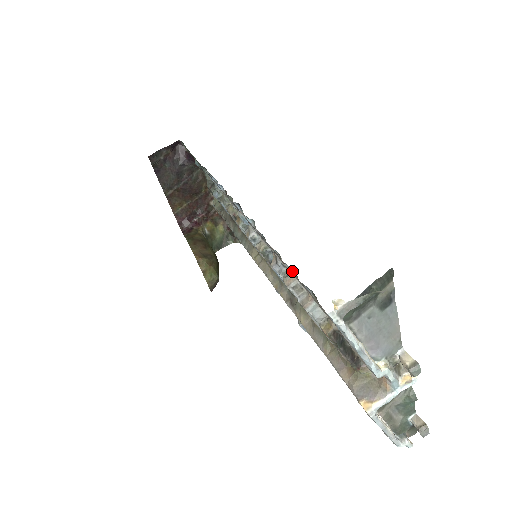
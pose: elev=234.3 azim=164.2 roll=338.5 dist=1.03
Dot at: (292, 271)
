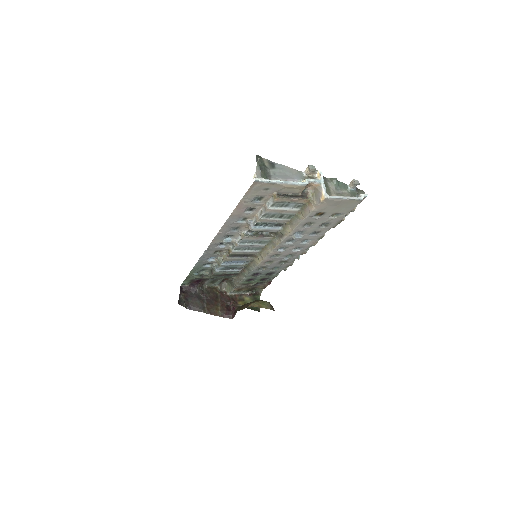
Dot at: (251, 212)
